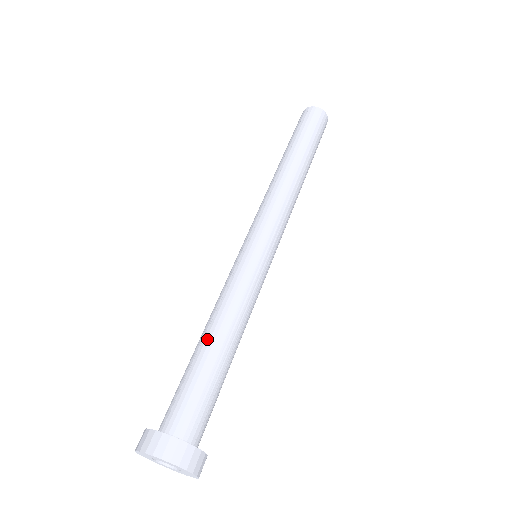
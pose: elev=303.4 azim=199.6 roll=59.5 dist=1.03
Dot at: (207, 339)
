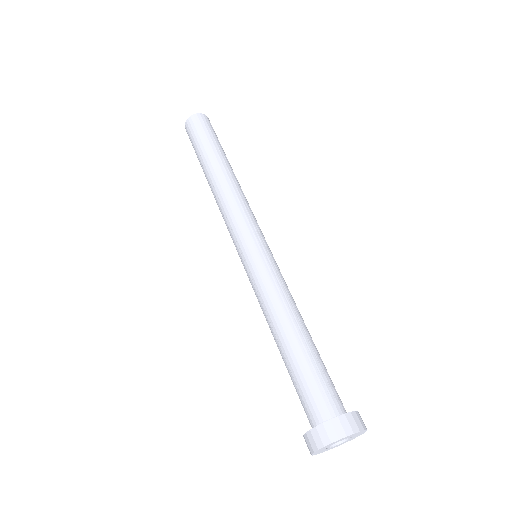
Dot at: (281, 342)
